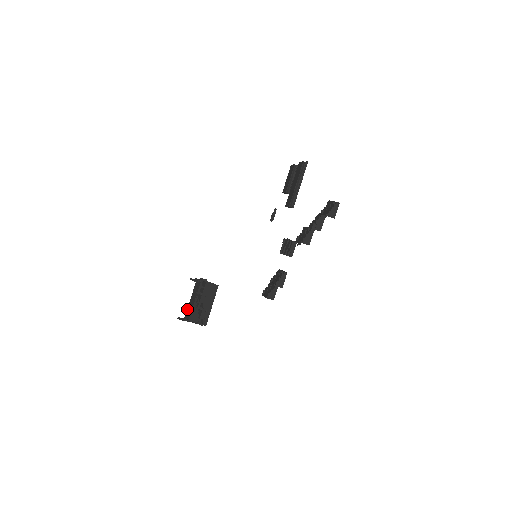
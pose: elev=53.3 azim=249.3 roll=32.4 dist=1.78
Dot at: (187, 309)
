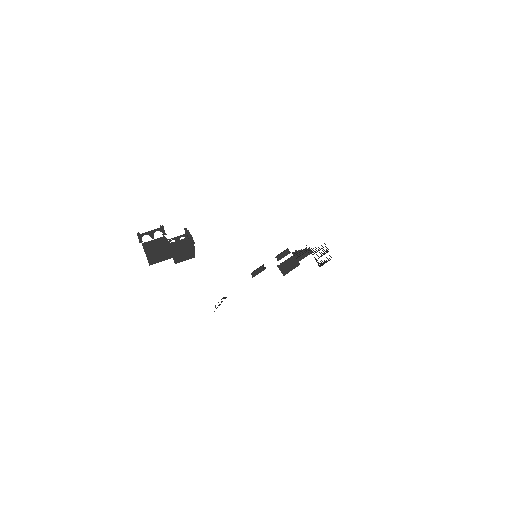
Dot at: occluded
